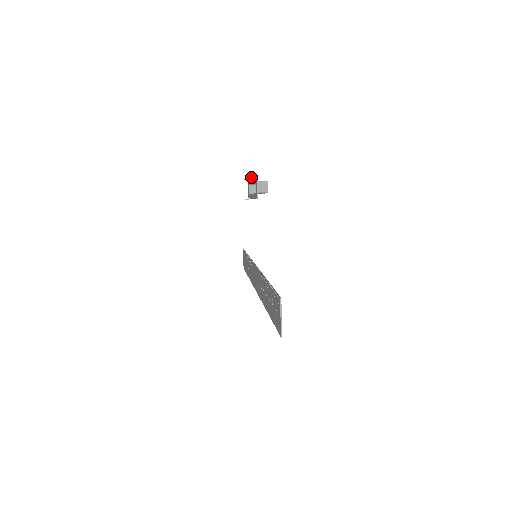
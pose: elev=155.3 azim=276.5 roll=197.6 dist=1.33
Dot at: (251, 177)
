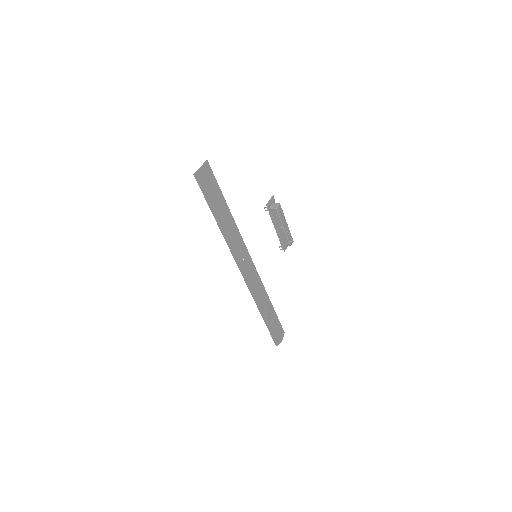
Dot at: occluded
